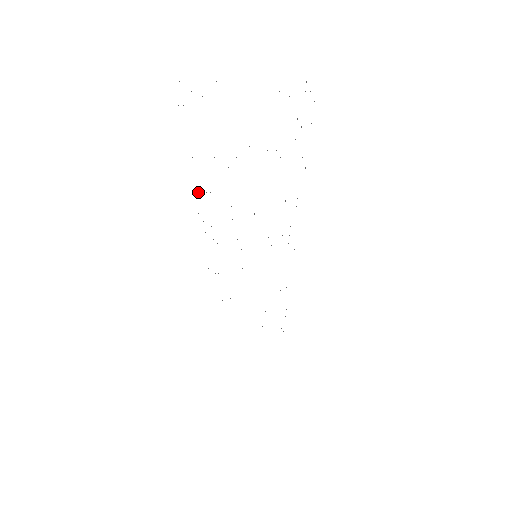
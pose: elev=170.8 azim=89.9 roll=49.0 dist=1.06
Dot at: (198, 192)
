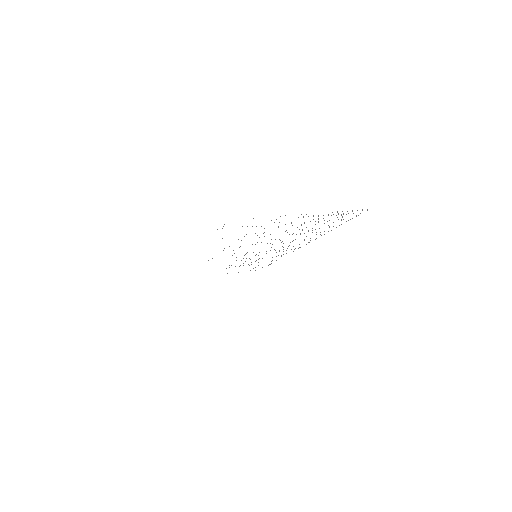
Dot at: occluded
